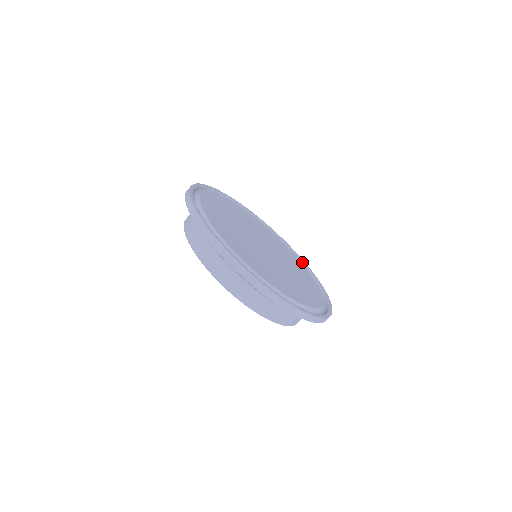
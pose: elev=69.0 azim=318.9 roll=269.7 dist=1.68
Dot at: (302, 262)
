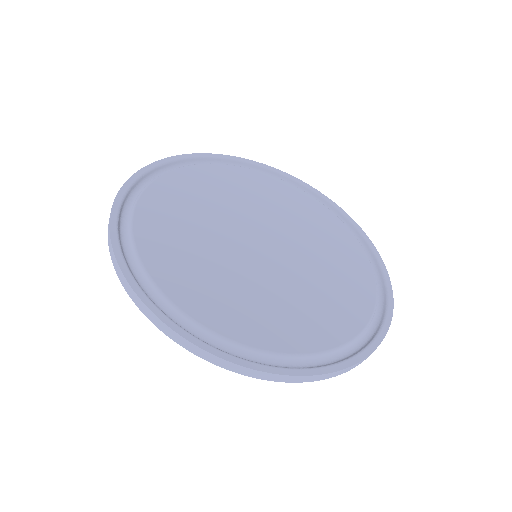
Dot at: (308, 190)
